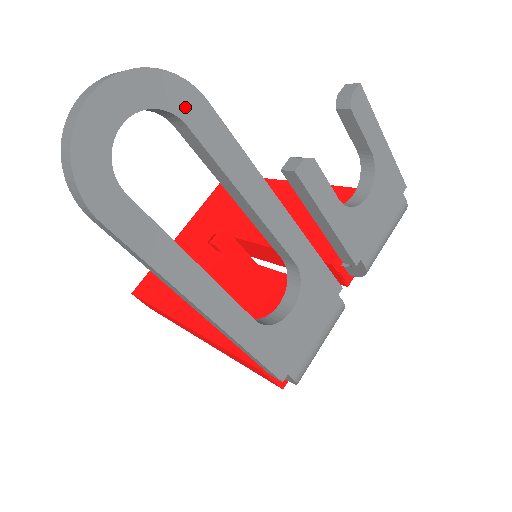
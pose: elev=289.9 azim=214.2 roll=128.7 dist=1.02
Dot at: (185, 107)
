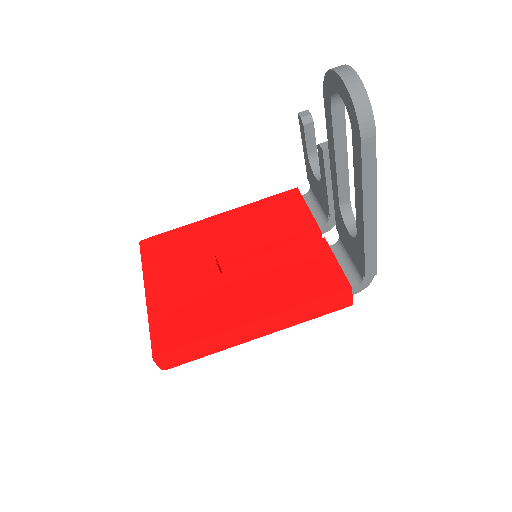
Dot at: occluded
